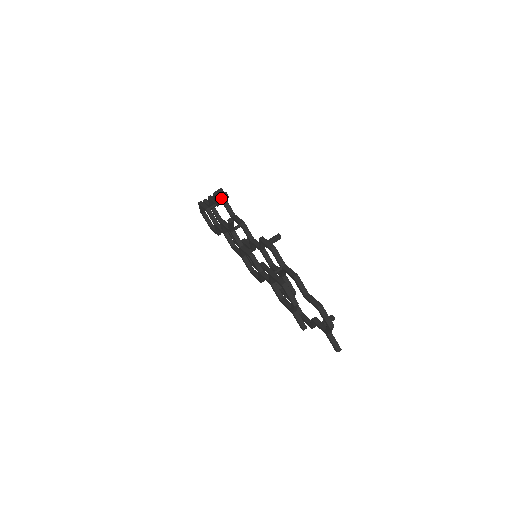
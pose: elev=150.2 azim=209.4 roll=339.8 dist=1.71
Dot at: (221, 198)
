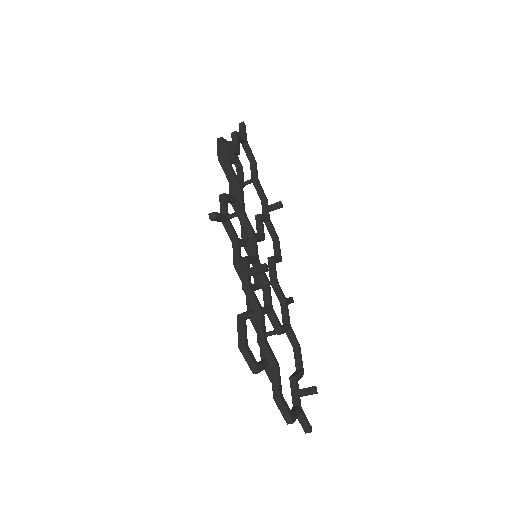
Dot at: (224, 162)
